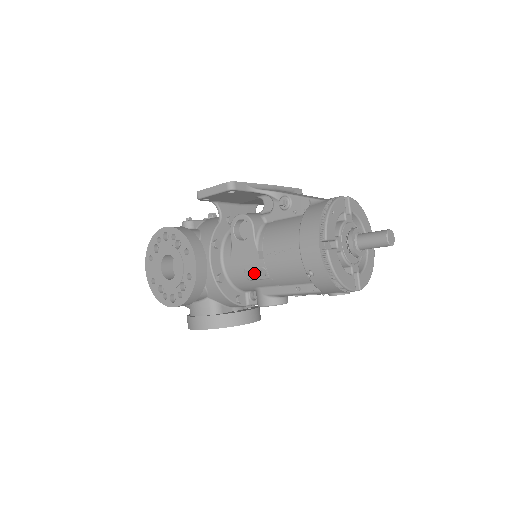
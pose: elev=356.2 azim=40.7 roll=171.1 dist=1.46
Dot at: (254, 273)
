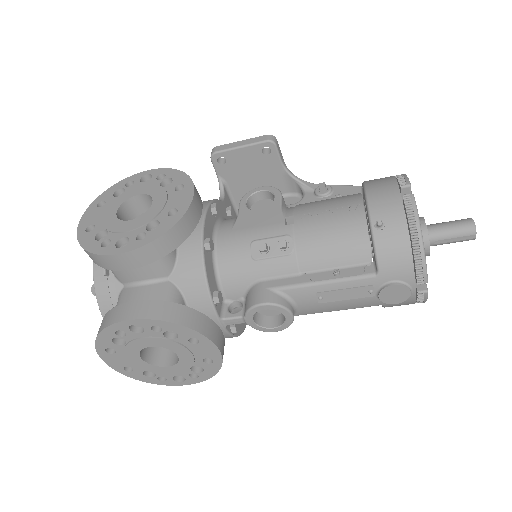
Dot at: (268, 245)
